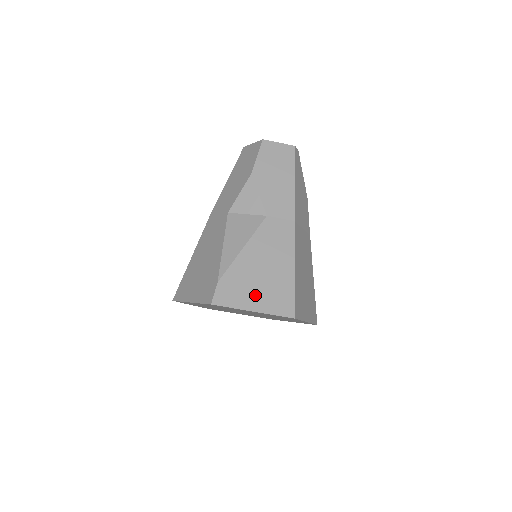
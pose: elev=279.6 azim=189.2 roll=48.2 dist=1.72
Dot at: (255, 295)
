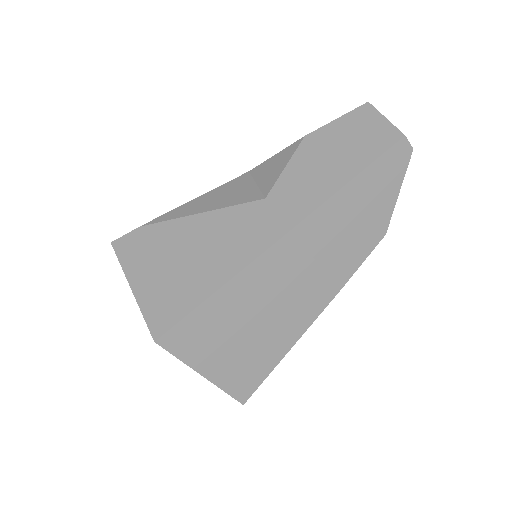
Dot at: (152, 273)
